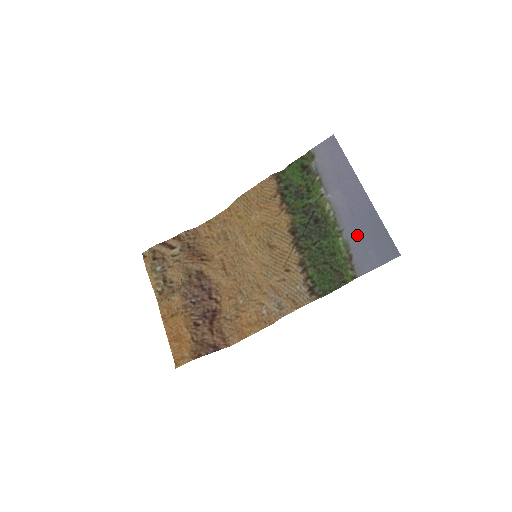
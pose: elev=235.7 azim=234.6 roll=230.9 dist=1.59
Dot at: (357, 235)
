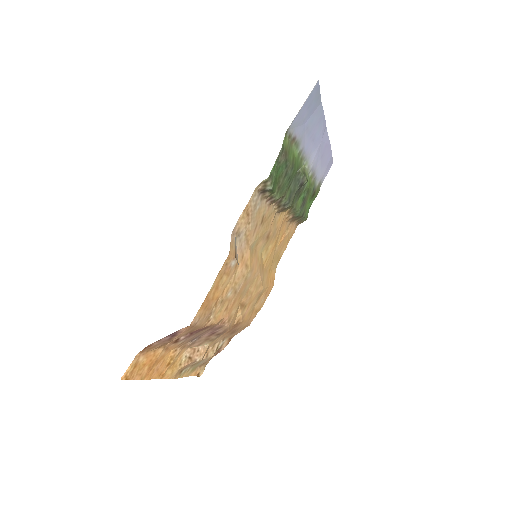
Dot at: (306, 133)
